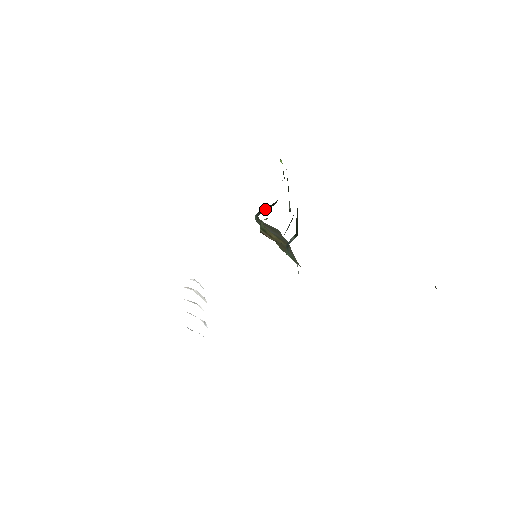
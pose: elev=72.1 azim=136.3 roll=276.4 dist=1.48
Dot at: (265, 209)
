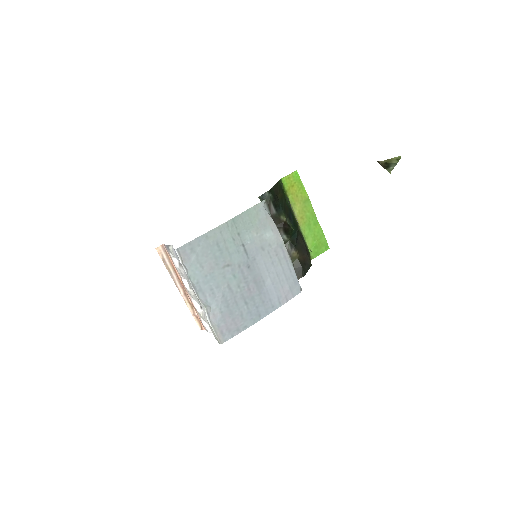
Dot at: occluded
